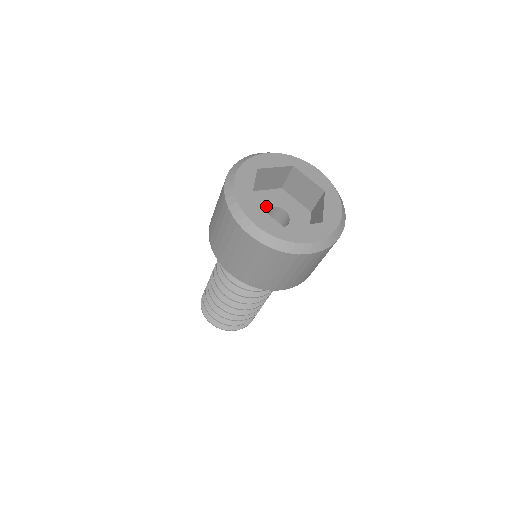
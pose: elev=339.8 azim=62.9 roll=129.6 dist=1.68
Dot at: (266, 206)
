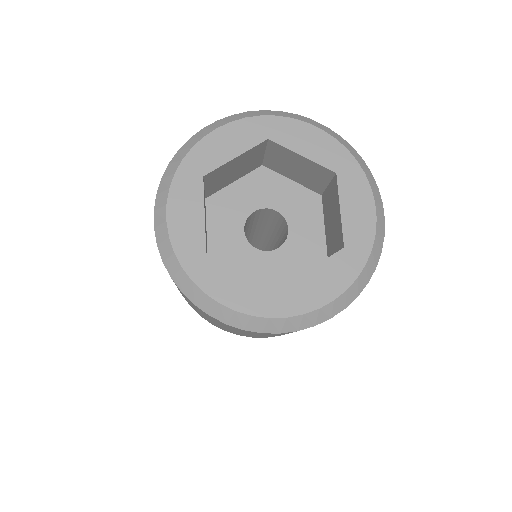
Dot at: (243, 215)
